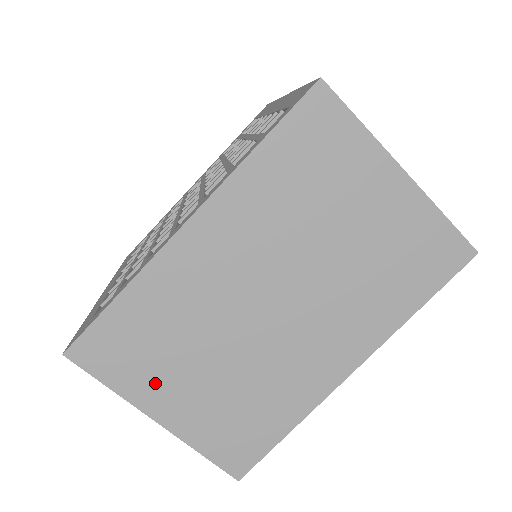
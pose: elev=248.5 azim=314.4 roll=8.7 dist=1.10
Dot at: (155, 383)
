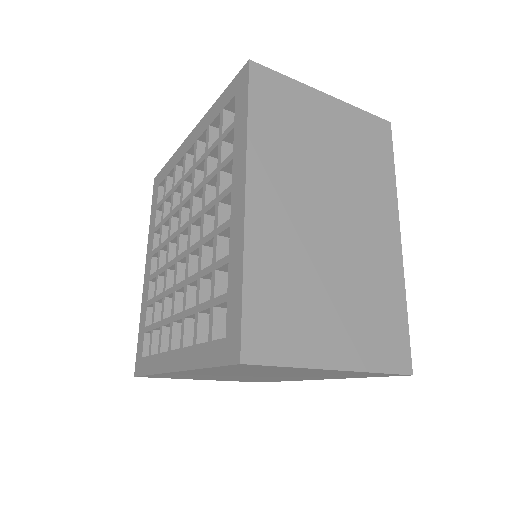
Dot at: (193, 378)
